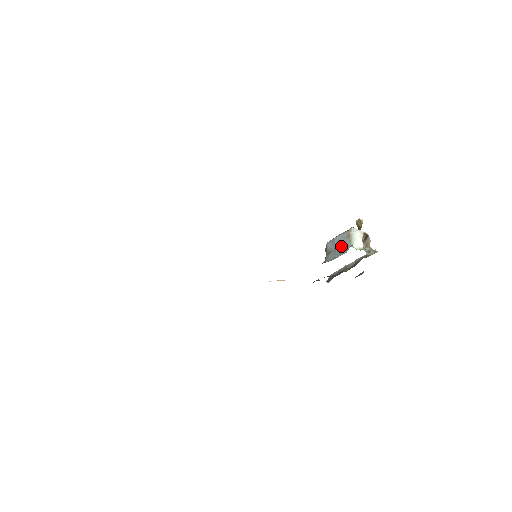
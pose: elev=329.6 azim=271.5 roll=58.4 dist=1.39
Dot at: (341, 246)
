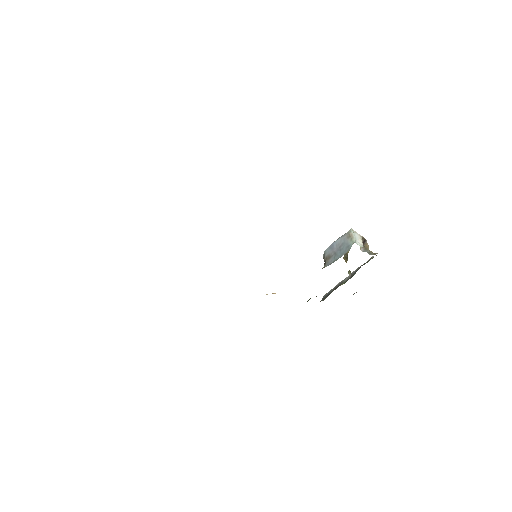
Dot at: (342, 247)
